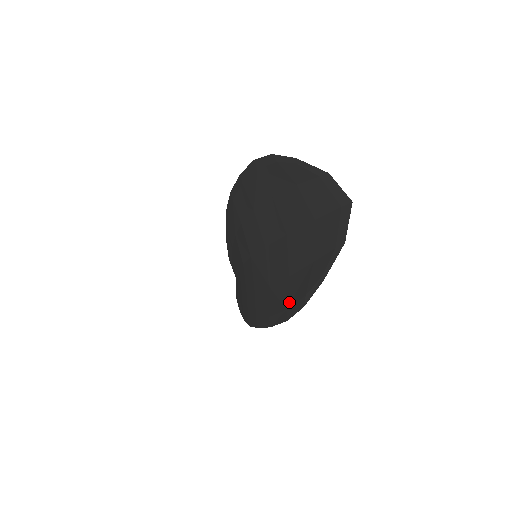
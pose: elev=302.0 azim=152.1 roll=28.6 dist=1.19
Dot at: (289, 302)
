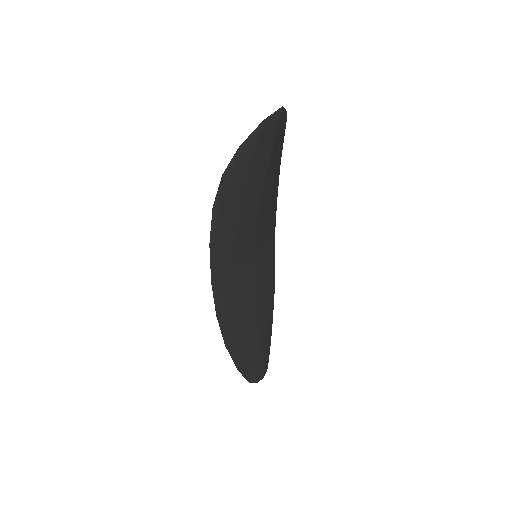
Dot at: (224, 197)
